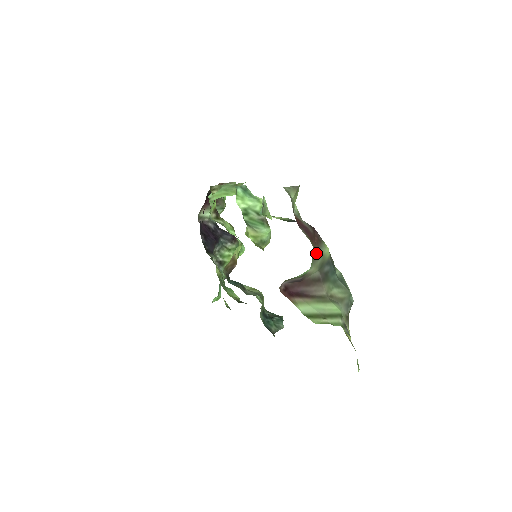
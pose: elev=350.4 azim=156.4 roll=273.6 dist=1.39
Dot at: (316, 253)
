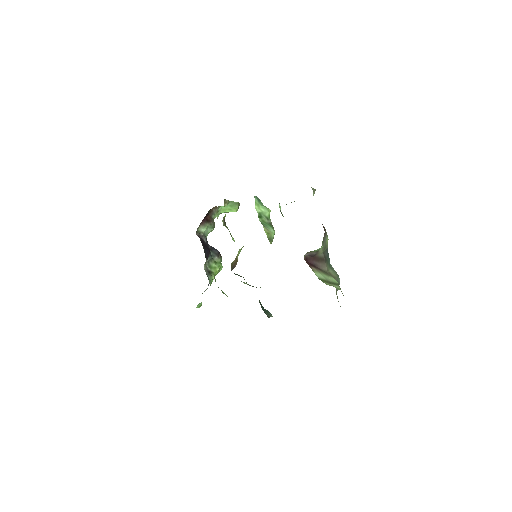
Dot at: occluded
